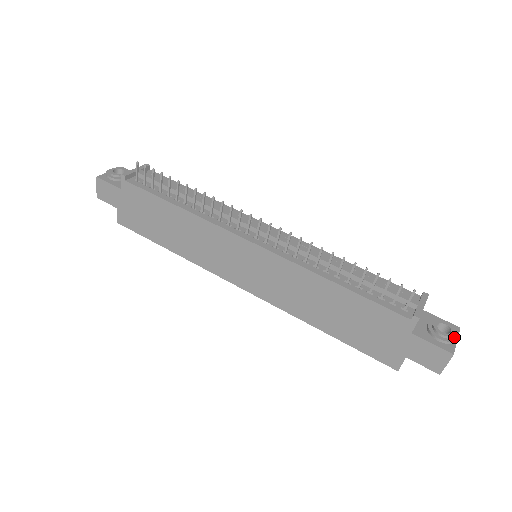
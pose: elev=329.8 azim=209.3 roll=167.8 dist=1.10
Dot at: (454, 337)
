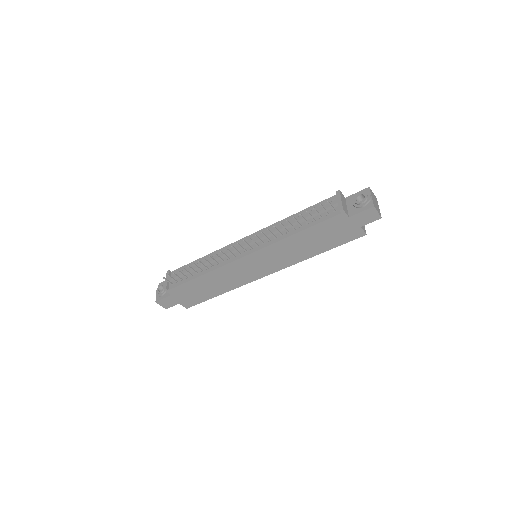
Dot at: (368, 197)
